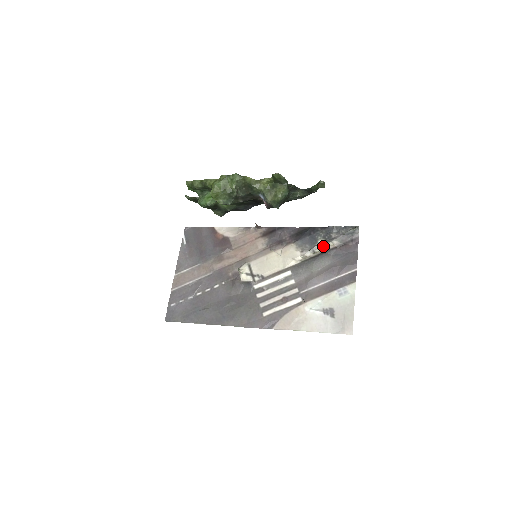
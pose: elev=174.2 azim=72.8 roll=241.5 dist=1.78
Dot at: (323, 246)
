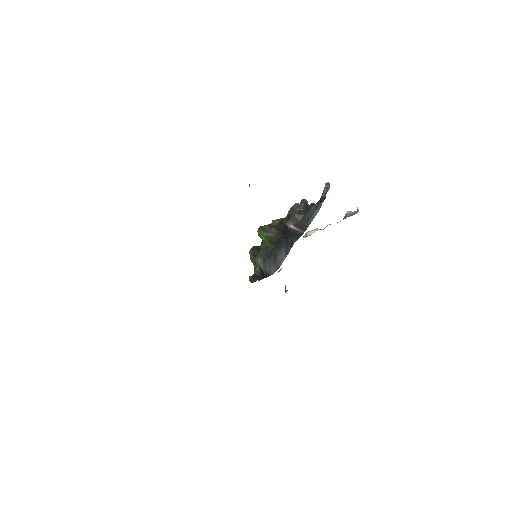
Dot at: (317, 229)
